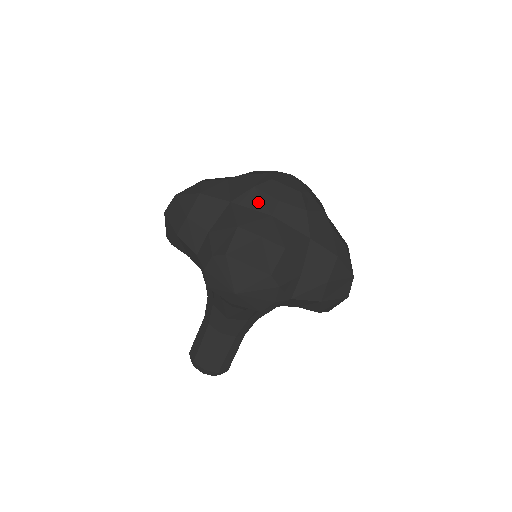
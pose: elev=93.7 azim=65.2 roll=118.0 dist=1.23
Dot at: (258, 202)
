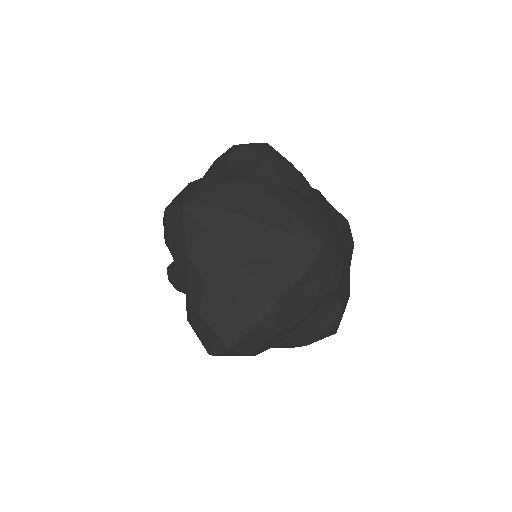
Dot at: (268, 279)
